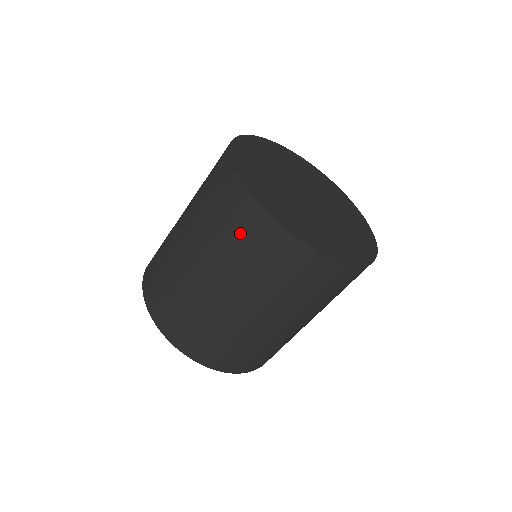
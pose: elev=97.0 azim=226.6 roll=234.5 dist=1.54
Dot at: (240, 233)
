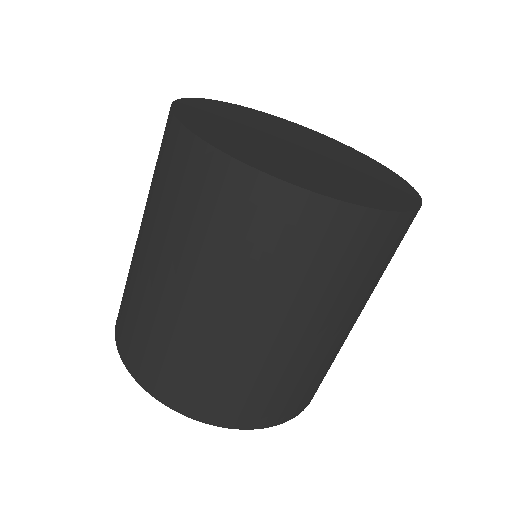
Dot at: (202, 204)
